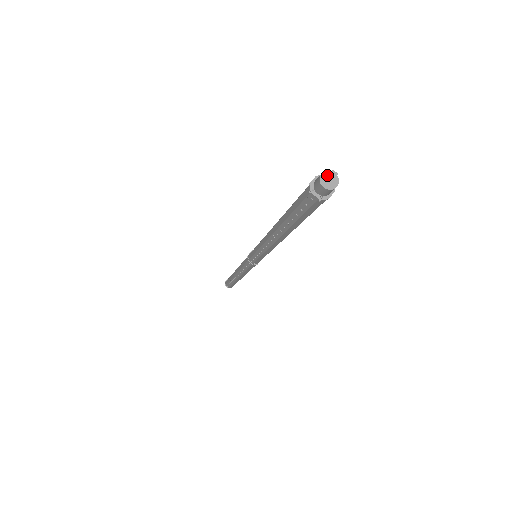
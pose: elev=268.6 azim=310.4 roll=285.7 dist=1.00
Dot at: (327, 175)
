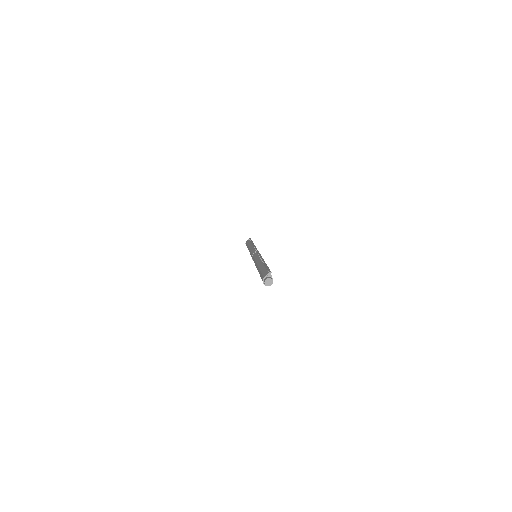
Dot at: (267, 281)
